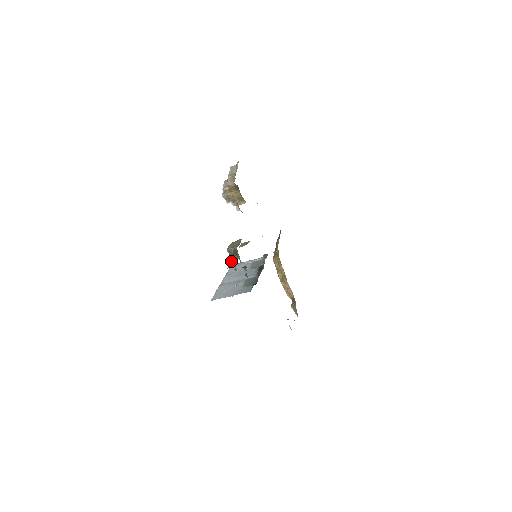
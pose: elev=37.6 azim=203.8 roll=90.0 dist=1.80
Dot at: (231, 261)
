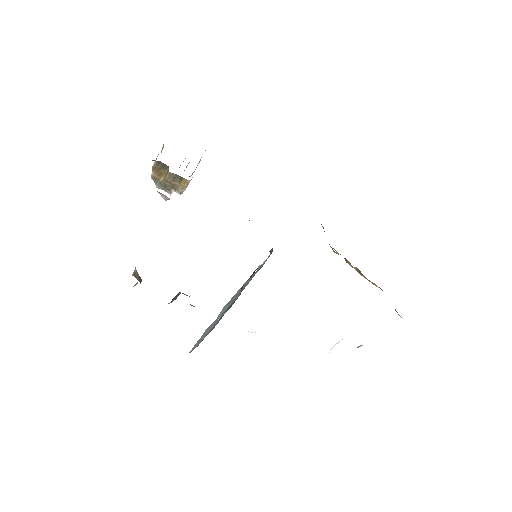
Dot at: occluded
